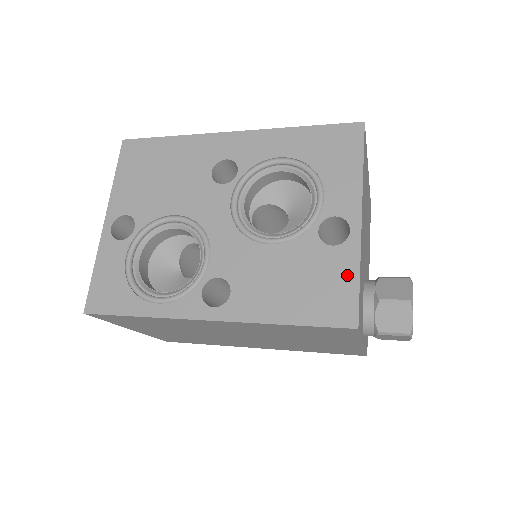
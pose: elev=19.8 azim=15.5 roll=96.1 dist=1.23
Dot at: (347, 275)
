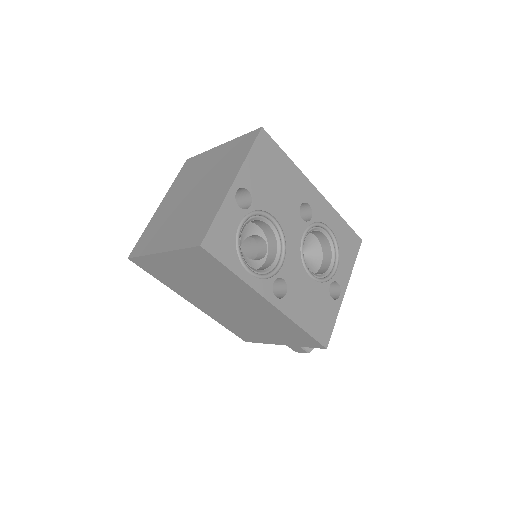
Dot at: (332, 318)
